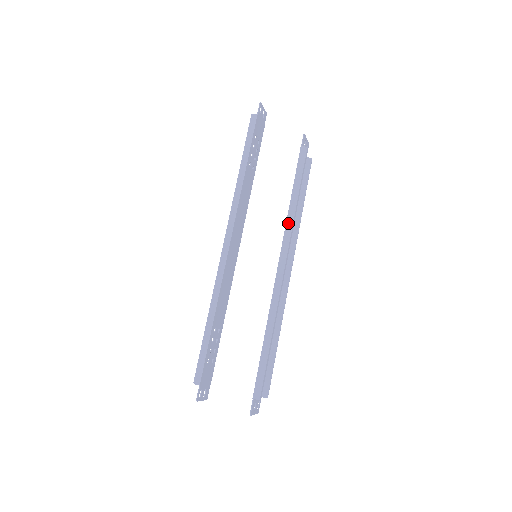
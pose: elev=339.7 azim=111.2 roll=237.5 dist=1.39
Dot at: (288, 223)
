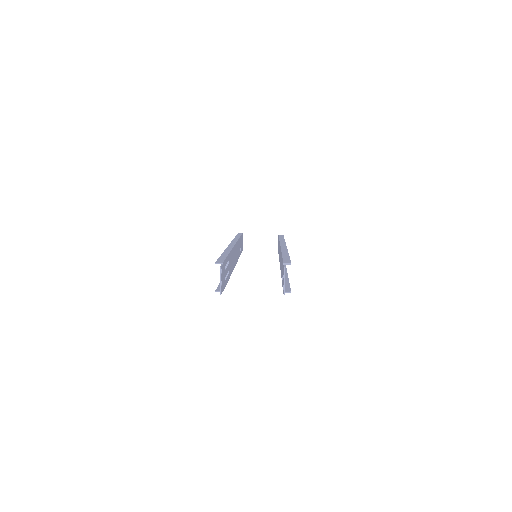
Dot at: (281, 241)
